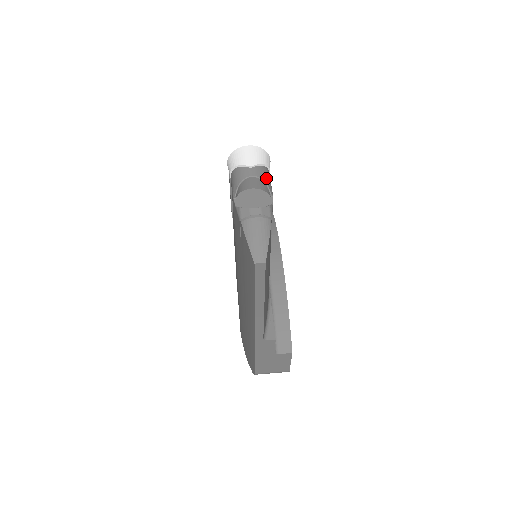
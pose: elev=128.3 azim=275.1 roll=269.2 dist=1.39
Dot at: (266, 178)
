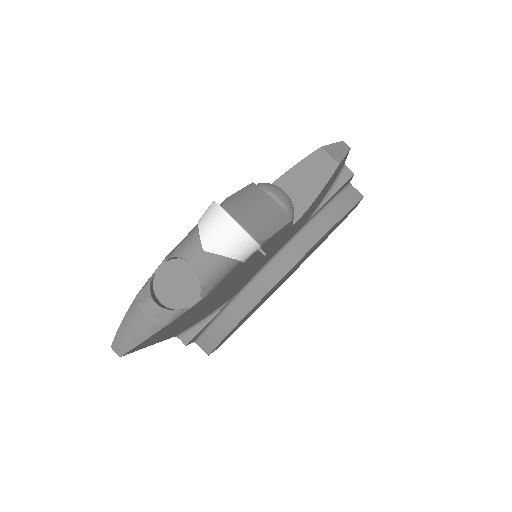
Dot at: (210, 276)
